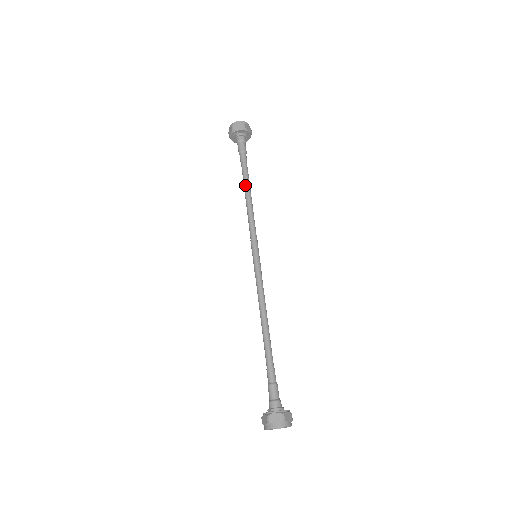
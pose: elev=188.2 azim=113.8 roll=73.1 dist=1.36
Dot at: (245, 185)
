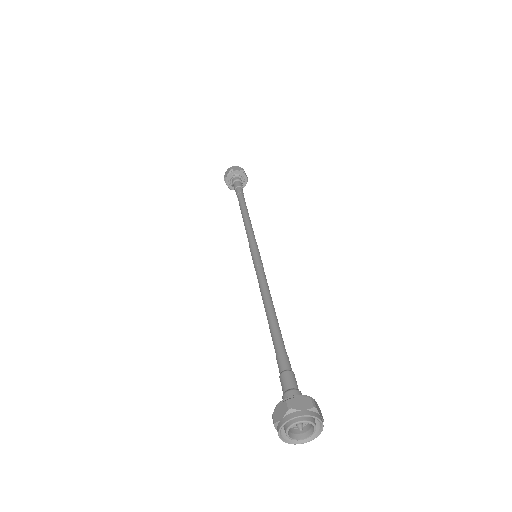
Dot at: (242, 206)
